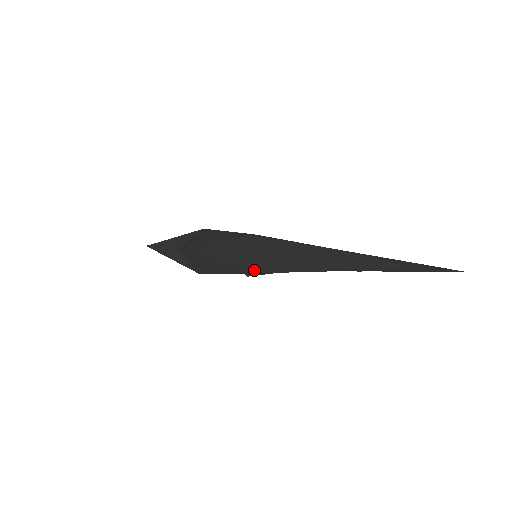
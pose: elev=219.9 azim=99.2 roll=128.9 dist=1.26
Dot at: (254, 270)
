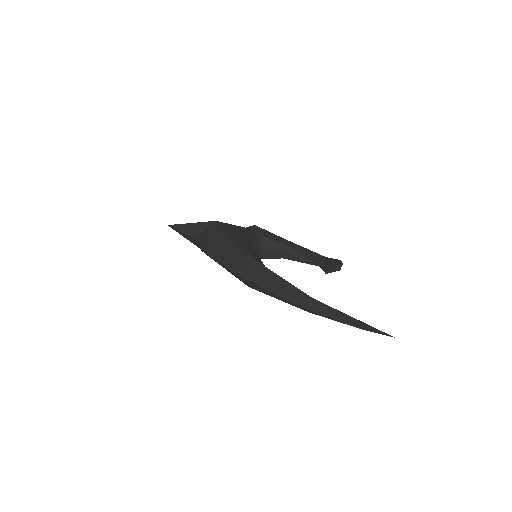
Dot at: (253, 288)
